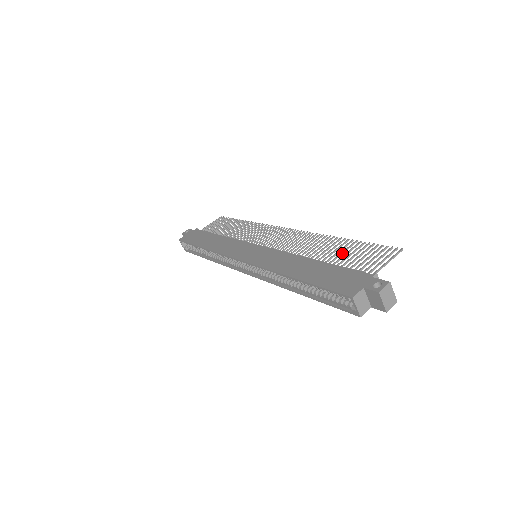
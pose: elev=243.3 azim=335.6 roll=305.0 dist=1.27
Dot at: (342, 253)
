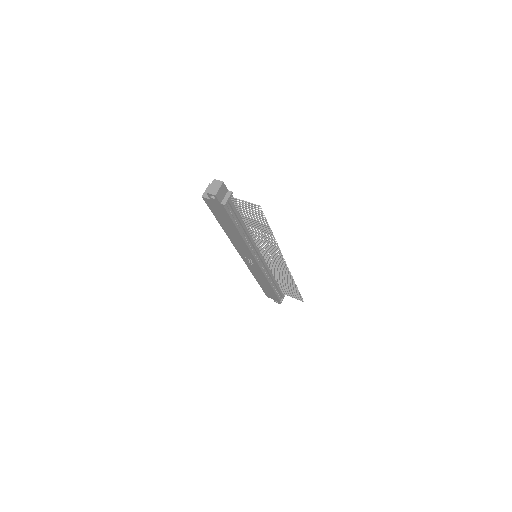
Dot at: (256, 223)
